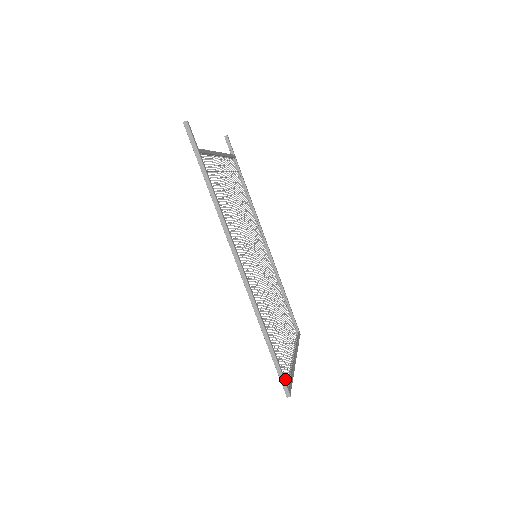
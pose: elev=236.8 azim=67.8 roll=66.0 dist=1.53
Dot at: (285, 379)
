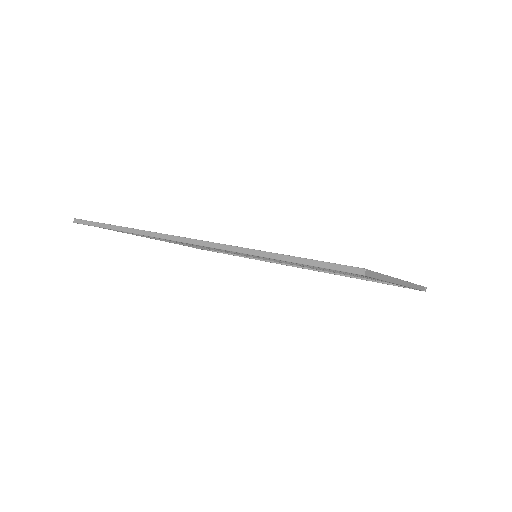
Dot at: occluded
